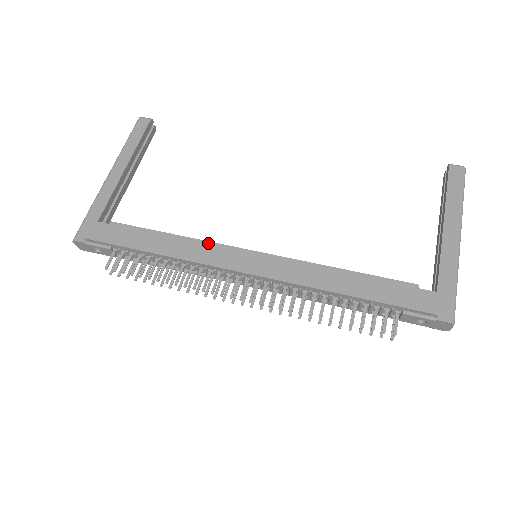
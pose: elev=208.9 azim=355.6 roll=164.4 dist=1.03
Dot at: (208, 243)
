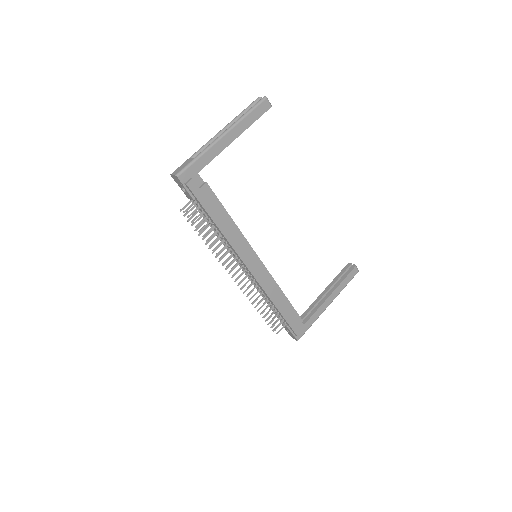
Dot at: (245, 239)
